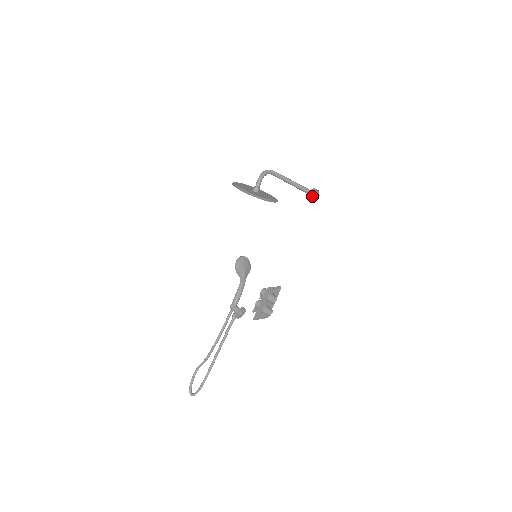
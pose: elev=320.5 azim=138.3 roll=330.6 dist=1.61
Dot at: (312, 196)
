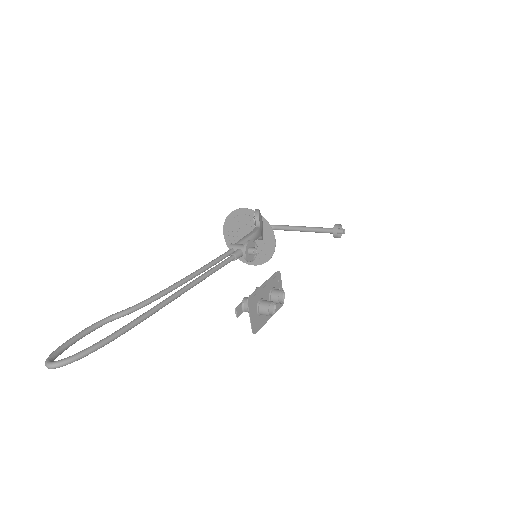
Dot at: (337, 230)
